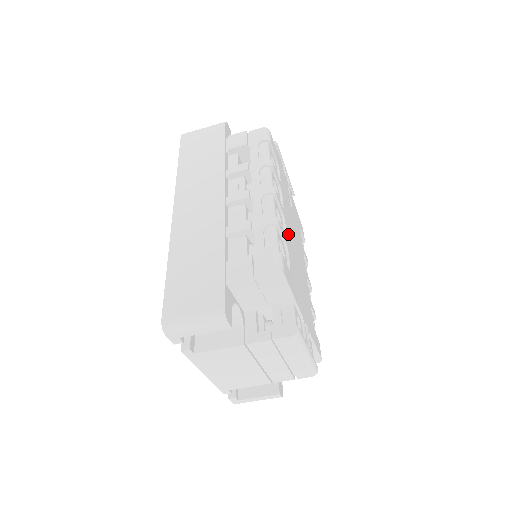
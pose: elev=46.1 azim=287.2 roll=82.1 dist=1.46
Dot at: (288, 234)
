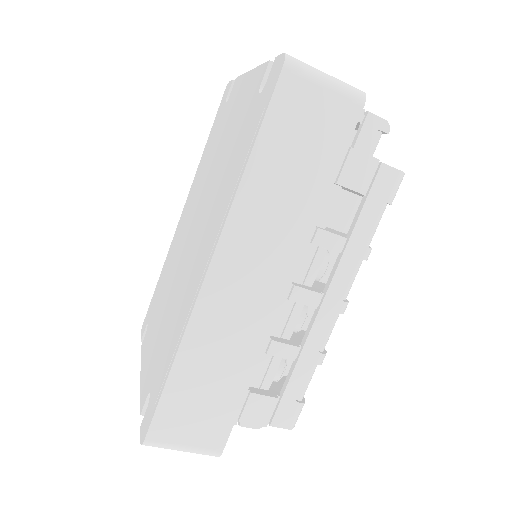
Dot at: occluded
